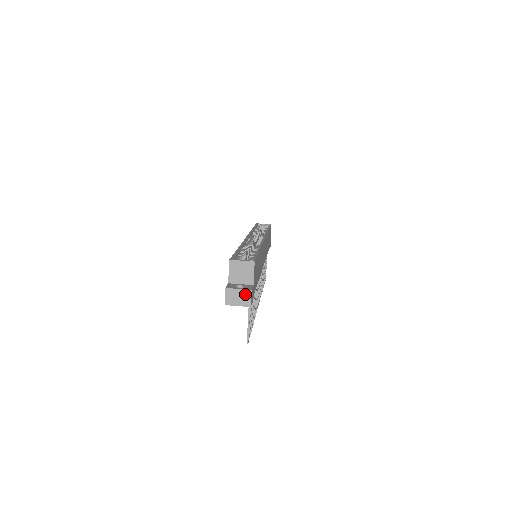
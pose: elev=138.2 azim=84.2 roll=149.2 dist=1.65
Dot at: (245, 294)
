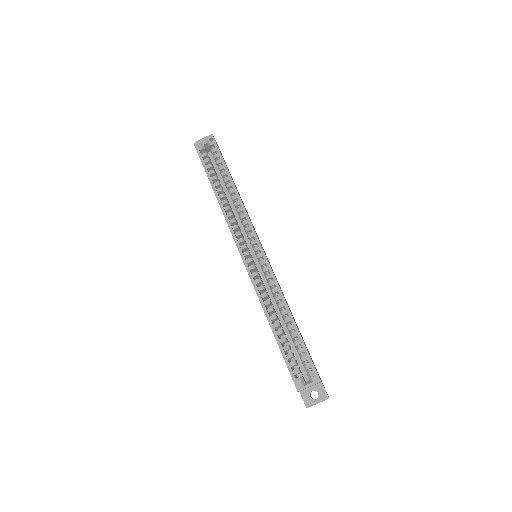
Dot at: occluded
